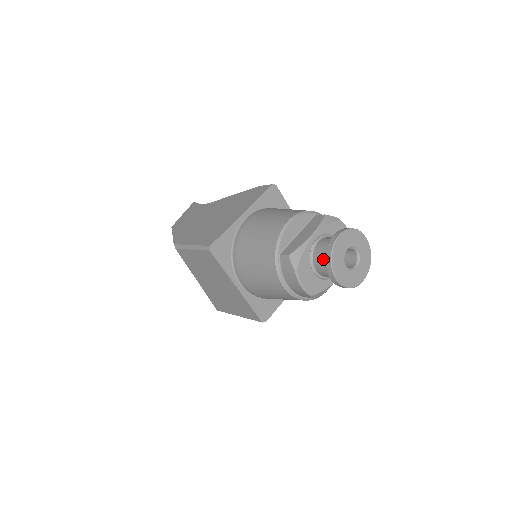
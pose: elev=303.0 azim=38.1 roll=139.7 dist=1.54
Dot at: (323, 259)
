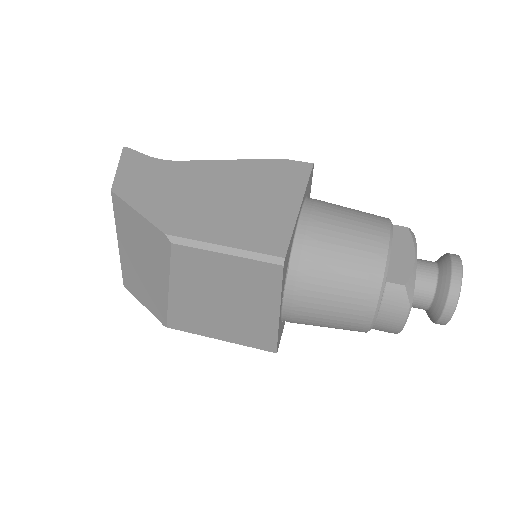
Dot at: (431, 291)
